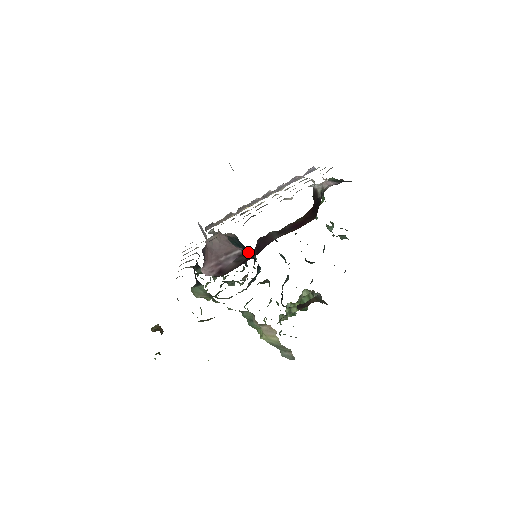
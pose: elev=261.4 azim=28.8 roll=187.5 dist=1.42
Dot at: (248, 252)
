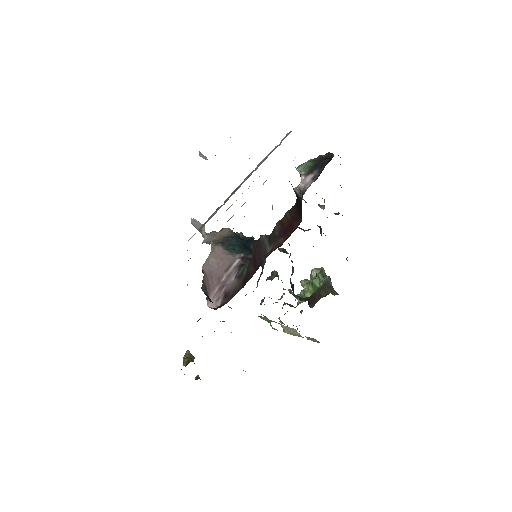
Dot at: (248, 245)
